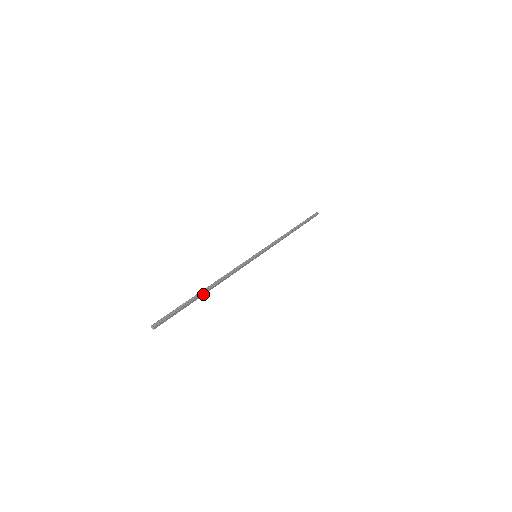
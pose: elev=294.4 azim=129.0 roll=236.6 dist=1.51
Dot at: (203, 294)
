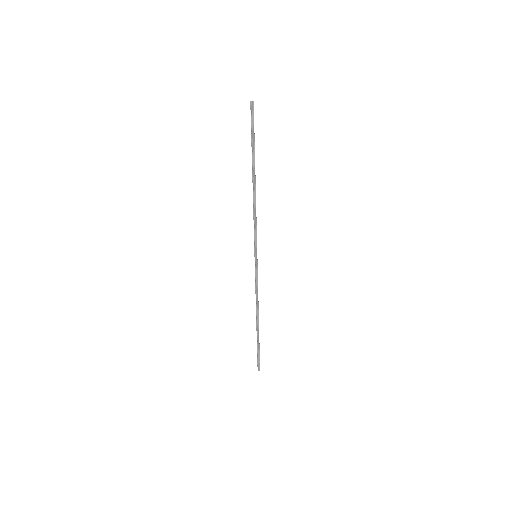
Dot at: occluded
